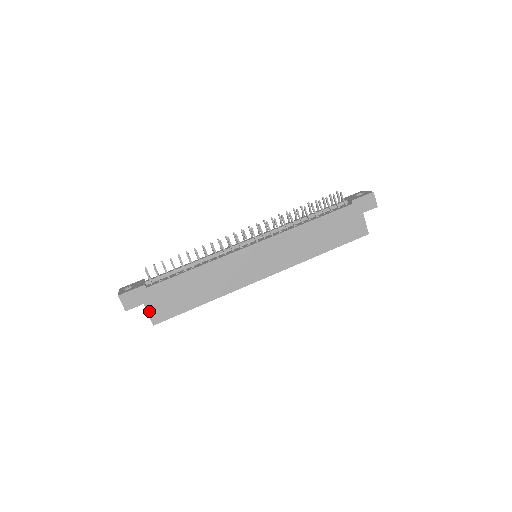
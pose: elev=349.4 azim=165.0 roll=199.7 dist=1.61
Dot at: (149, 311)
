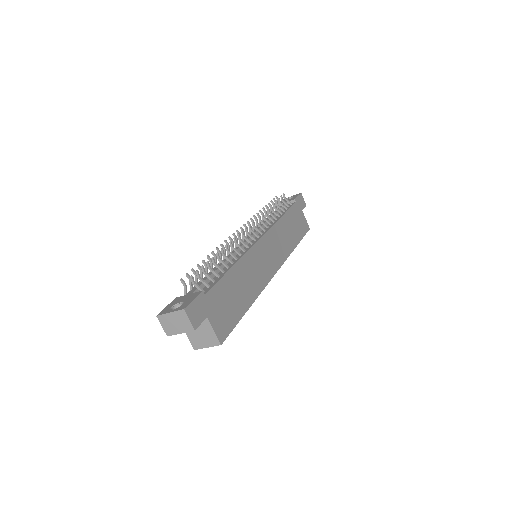
Dot at: (213, 326)
